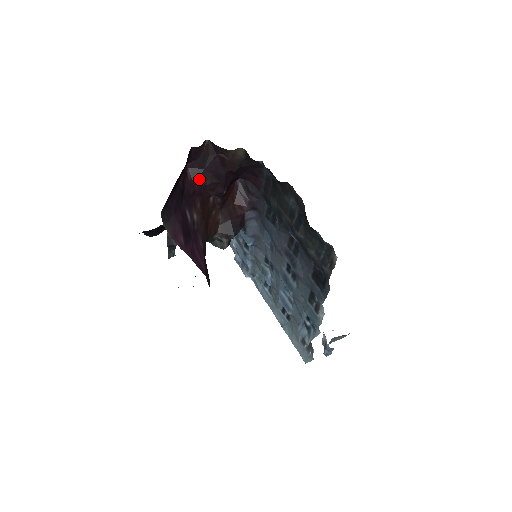
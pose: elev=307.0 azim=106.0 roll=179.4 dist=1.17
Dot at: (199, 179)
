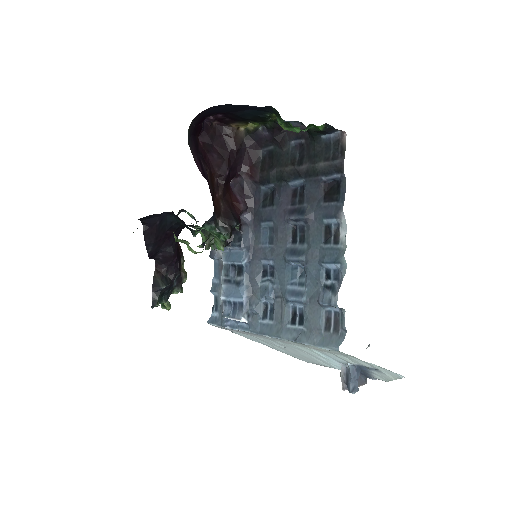
Dot at: (208, 150)
